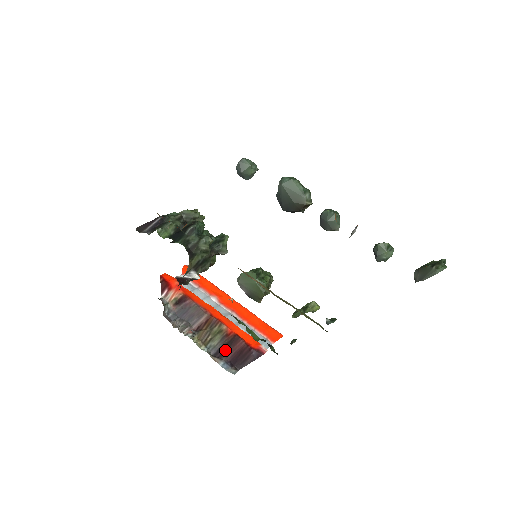
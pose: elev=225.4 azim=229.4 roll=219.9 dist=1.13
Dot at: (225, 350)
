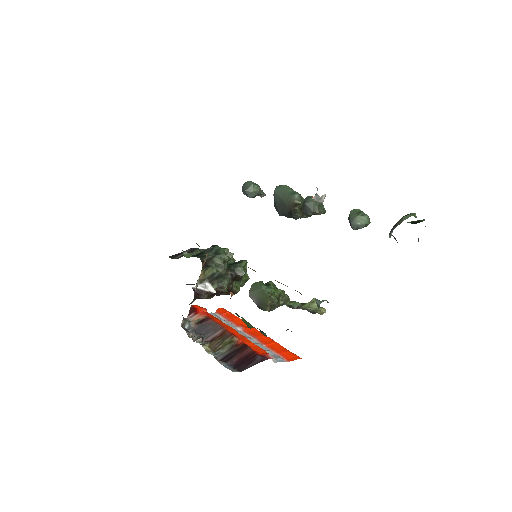
Dot at: (231, 356)
